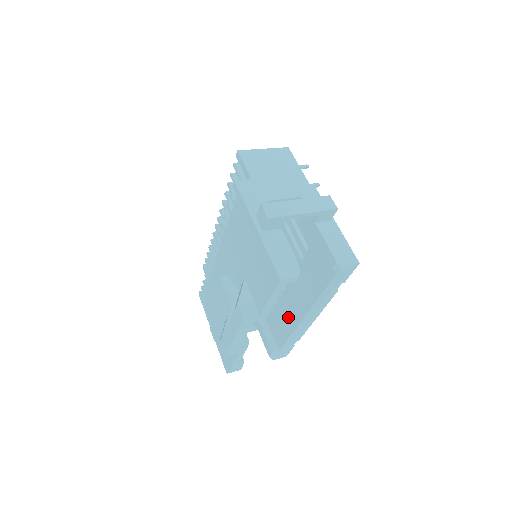
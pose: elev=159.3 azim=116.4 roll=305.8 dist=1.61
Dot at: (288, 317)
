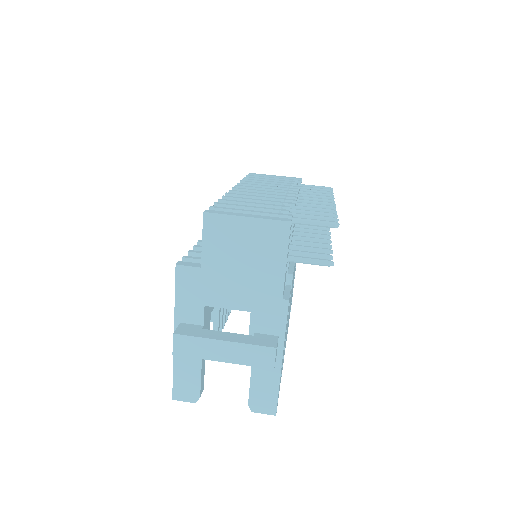
Dot at: occluded
